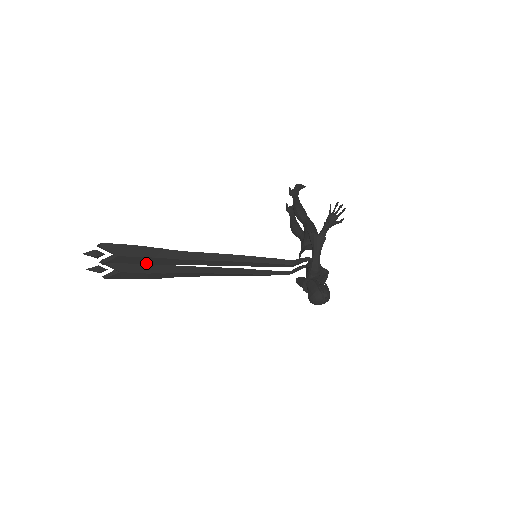
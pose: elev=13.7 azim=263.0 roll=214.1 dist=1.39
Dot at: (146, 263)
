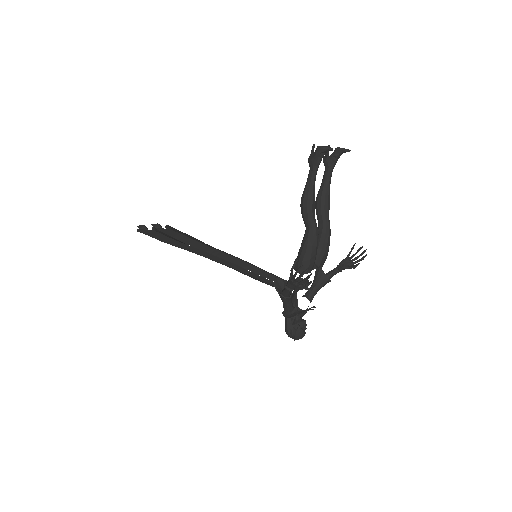
Dot at: occluded
